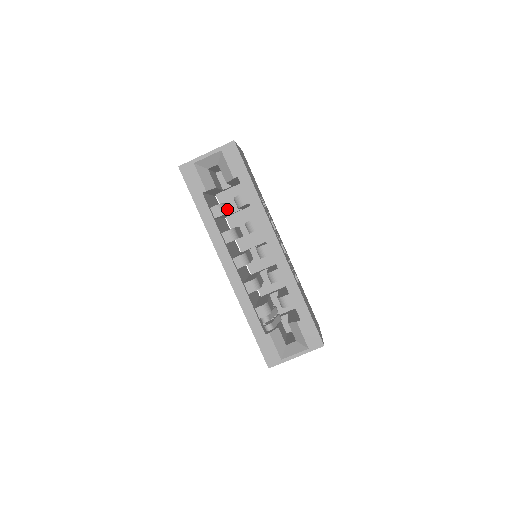
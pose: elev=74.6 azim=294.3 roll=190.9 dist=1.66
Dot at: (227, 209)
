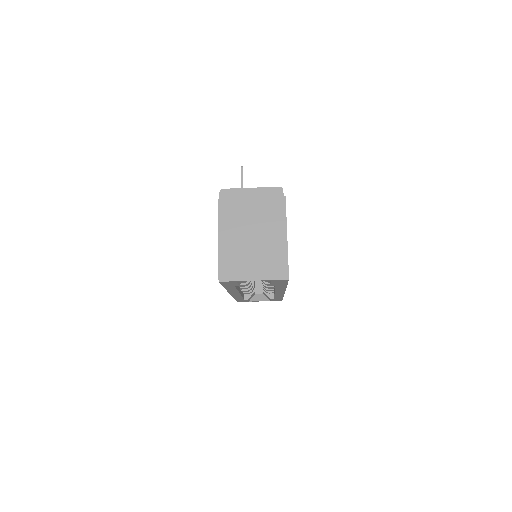
Dot at: occluded
